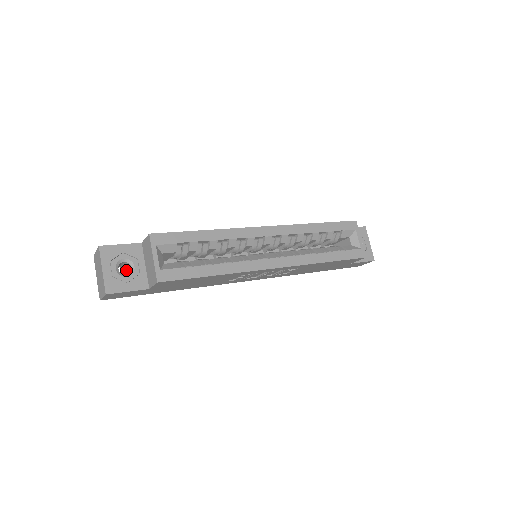
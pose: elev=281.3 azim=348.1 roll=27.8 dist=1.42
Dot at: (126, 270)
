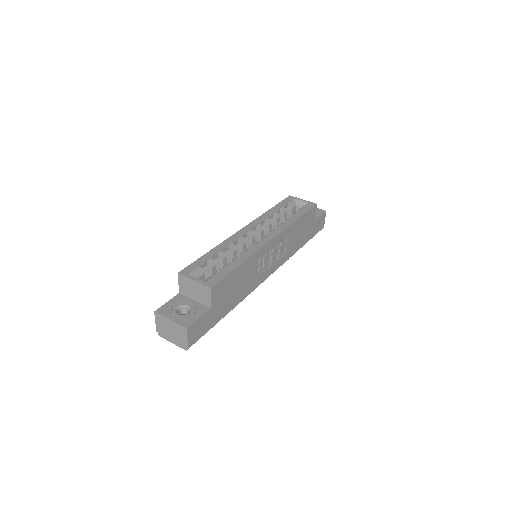
Dot at: occluded
